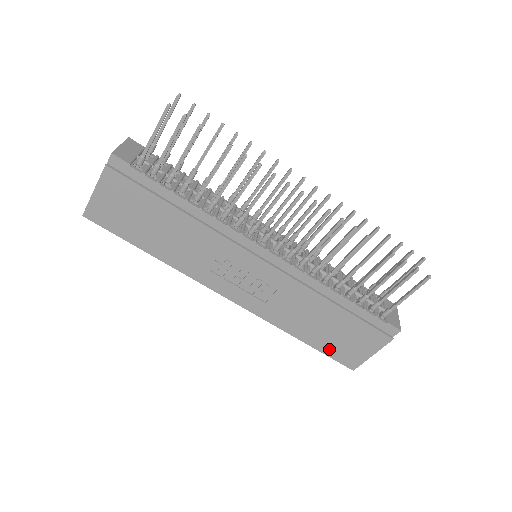
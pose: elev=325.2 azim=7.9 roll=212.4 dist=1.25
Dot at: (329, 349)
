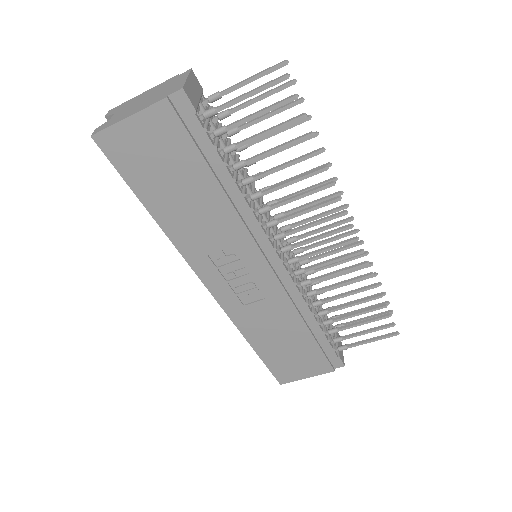
Dot at: (273, 362)
